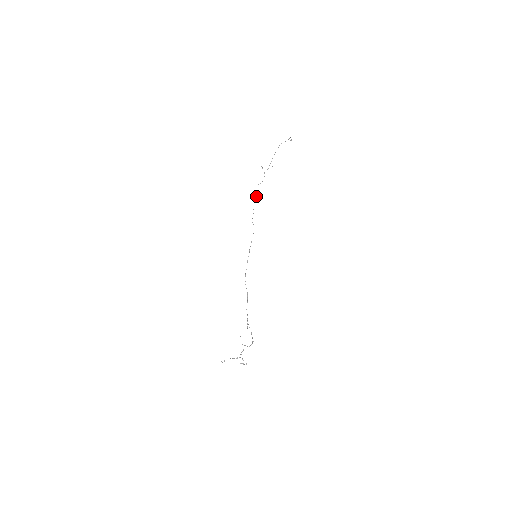
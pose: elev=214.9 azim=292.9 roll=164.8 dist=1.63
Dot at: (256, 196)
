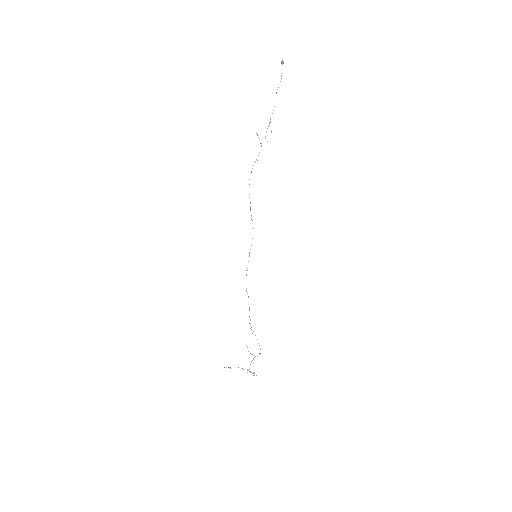
Dot at: occluded
